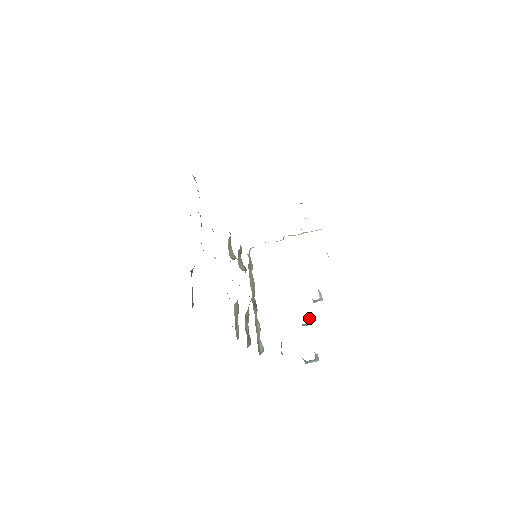
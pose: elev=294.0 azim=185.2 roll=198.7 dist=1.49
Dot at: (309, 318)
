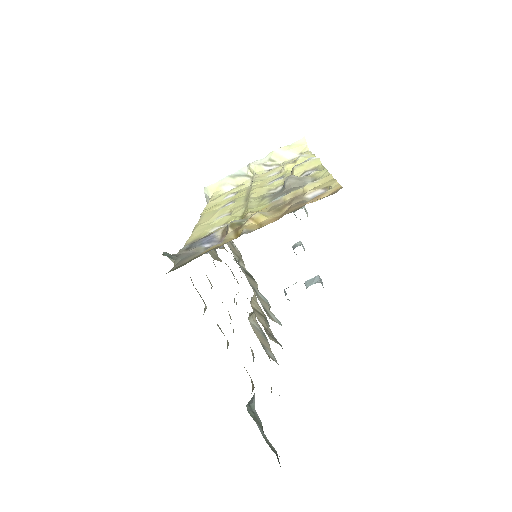
Dot at: (301, 244)
